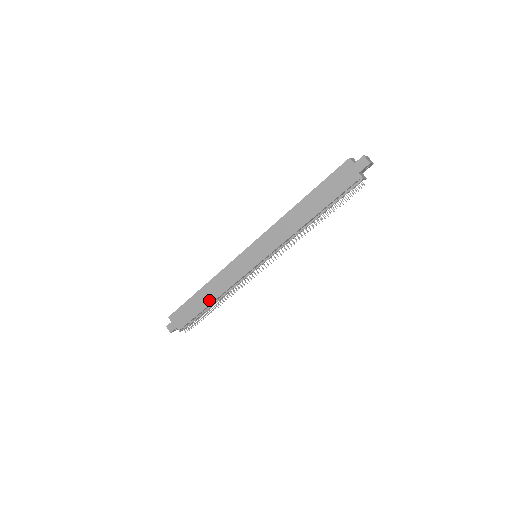
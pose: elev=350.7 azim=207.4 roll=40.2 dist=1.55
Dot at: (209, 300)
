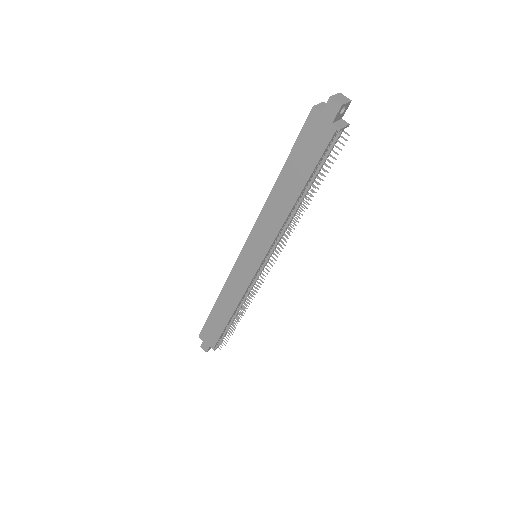
Dot at: (227, 314)
